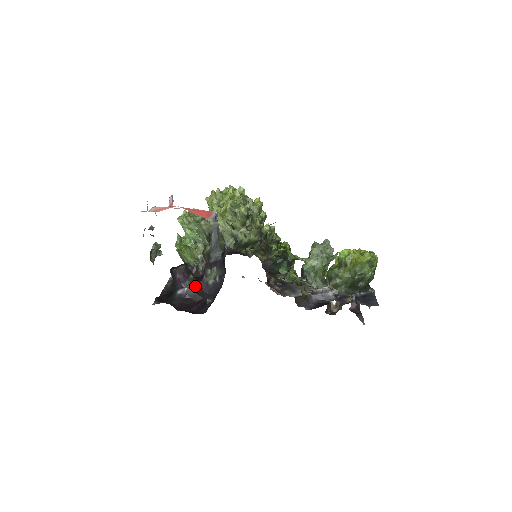
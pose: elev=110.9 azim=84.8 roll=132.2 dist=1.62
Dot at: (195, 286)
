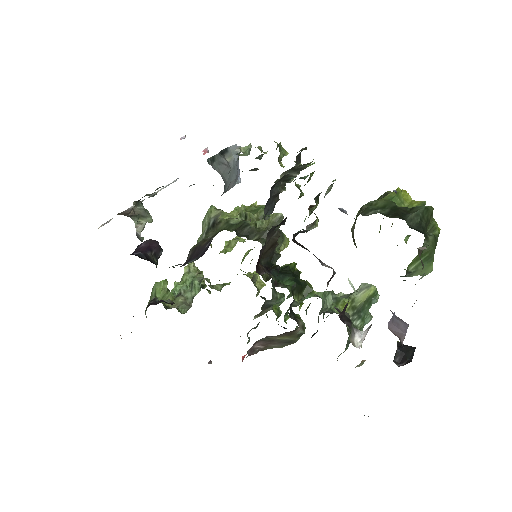
Dot at: occluded
